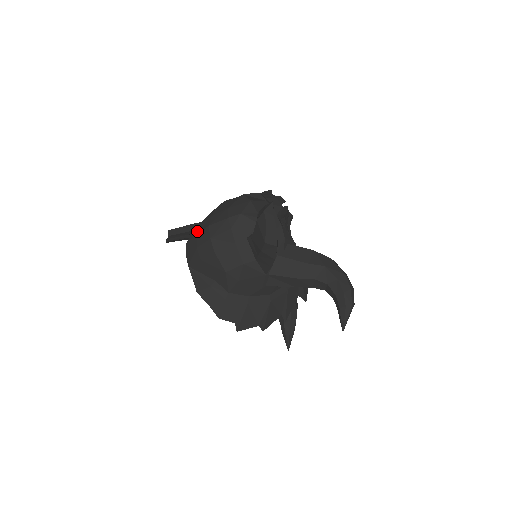
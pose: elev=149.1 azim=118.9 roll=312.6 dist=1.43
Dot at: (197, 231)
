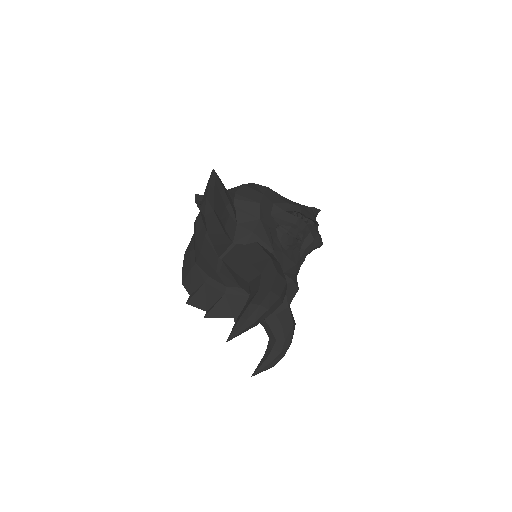
Dot at: occluded
